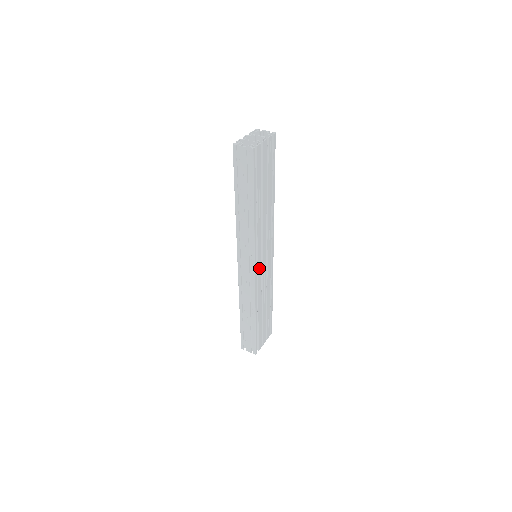
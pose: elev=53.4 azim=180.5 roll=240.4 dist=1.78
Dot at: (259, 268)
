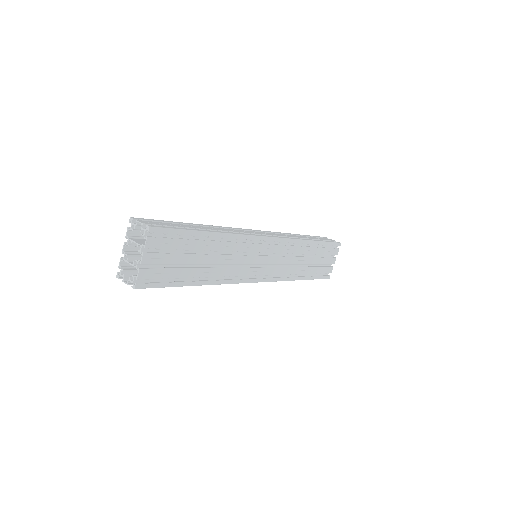
Dot at: (264, 272)
